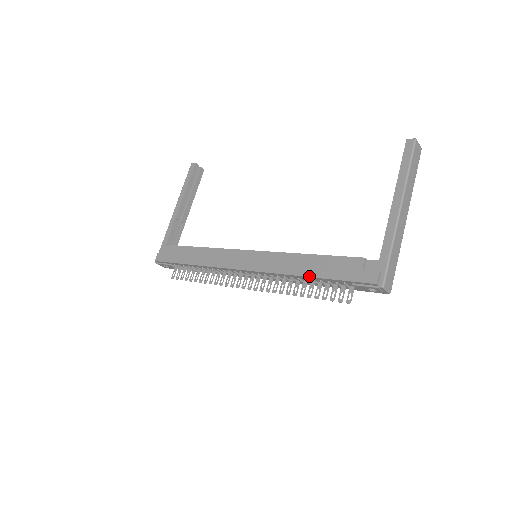
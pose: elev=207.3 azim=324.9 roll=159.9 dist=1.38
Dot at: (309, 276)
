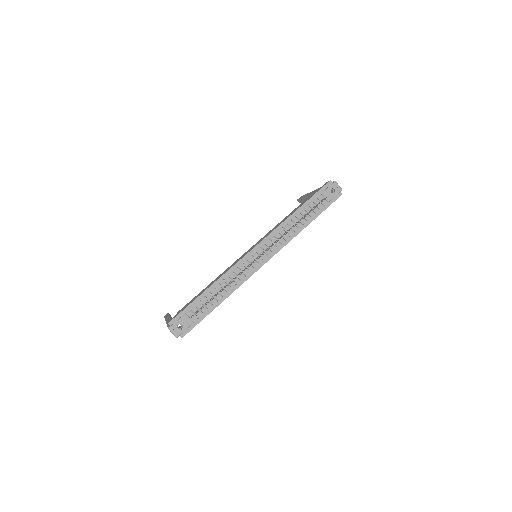
Dot at: (297, 209)
